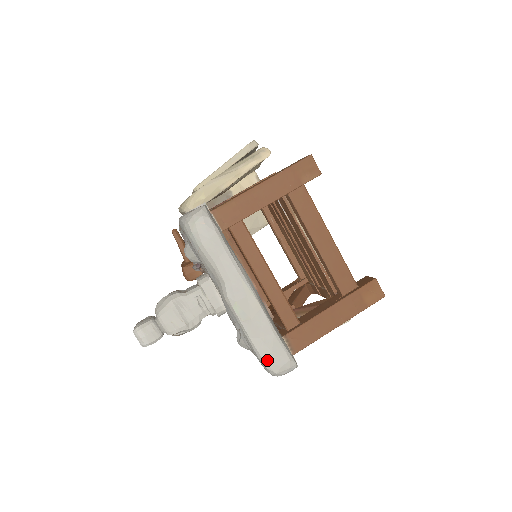
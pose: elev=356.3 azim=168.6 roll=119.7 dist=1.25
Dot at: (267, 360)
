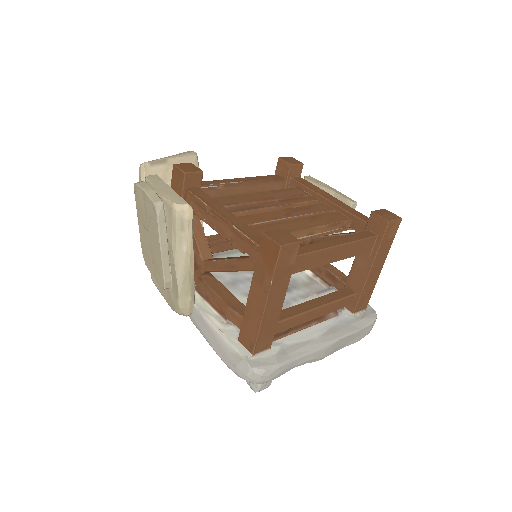
Dot at: (360, 339)
